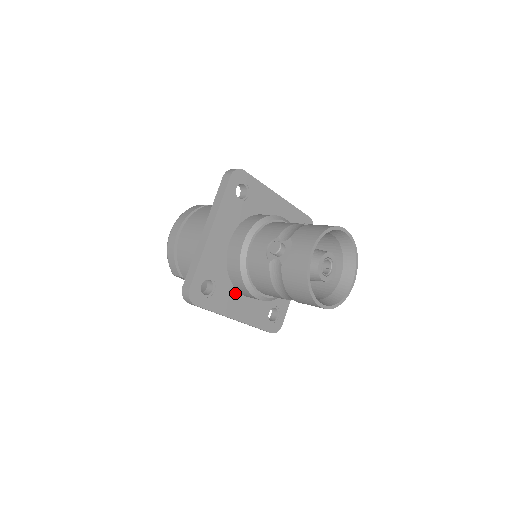
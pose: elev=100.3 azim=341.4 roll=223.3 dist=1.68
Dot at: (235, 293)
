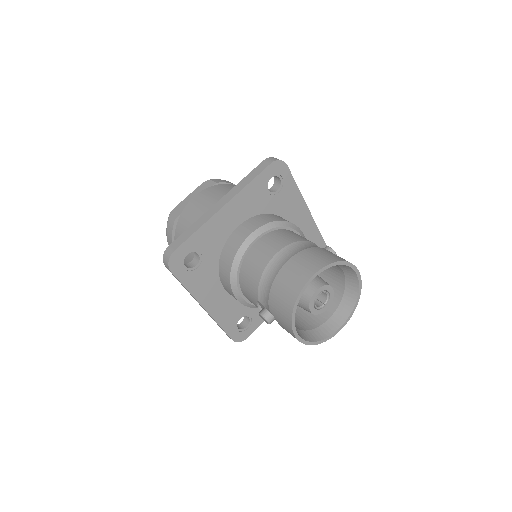
Dot at: occluded
